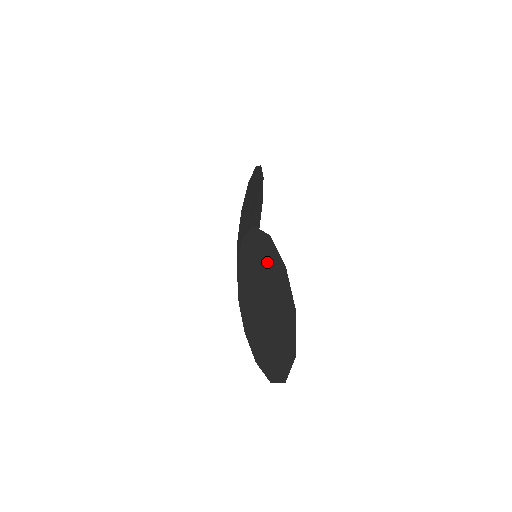
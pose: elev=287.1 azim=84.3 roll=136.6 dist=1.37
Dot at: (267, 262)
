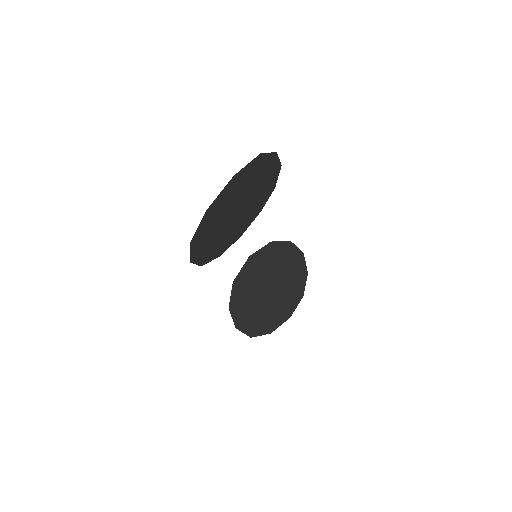
Dot at: (265, 180)
